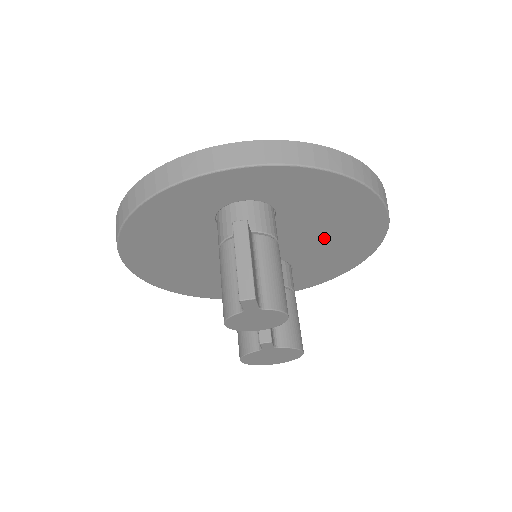
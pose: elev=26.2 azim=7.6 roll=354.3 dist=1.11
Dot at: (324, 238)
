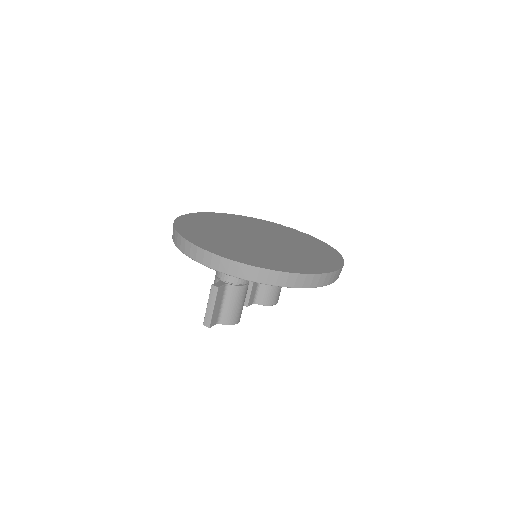
Dot at: occluded
